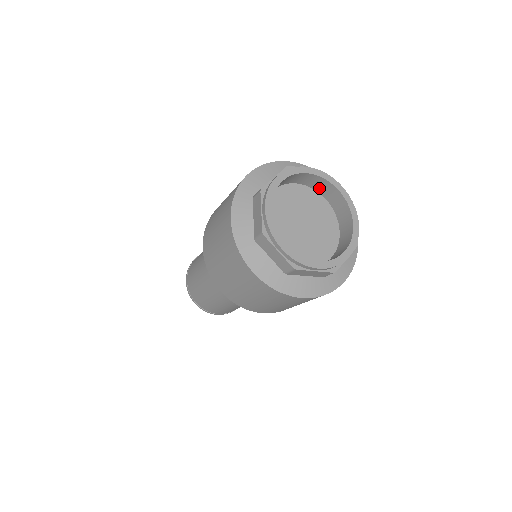
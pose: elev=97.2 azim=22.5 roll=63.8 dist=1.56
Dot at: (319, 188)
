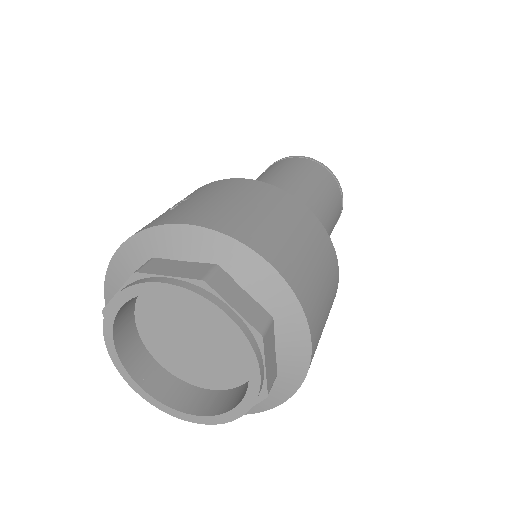
Dot at: occluded
